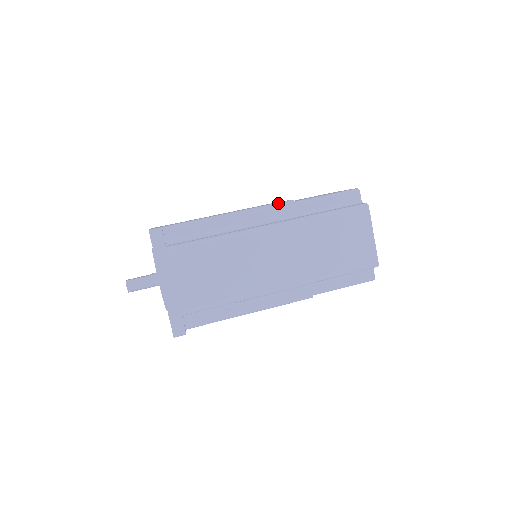
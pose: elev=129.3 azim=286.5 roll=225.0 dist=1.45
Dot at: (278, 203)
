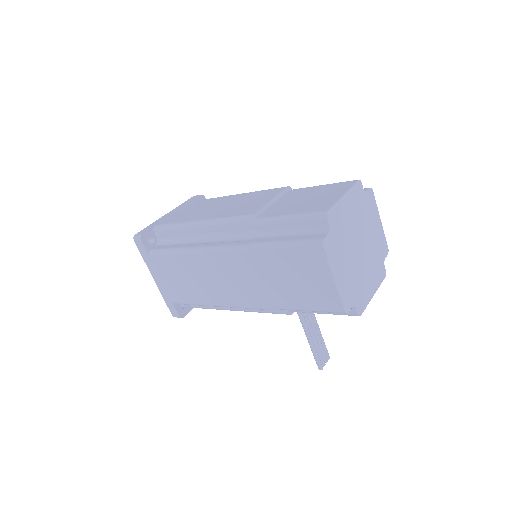
Dot at: occluded
